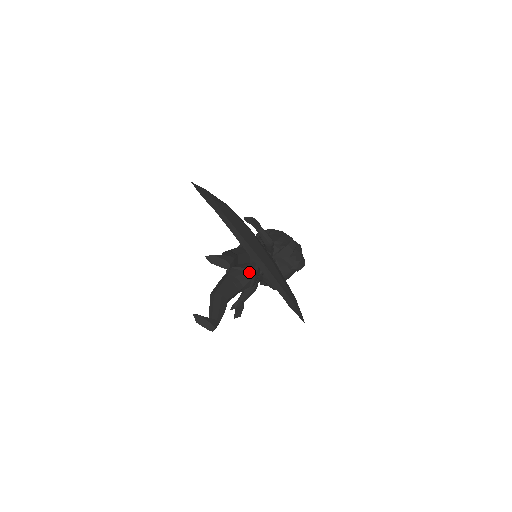
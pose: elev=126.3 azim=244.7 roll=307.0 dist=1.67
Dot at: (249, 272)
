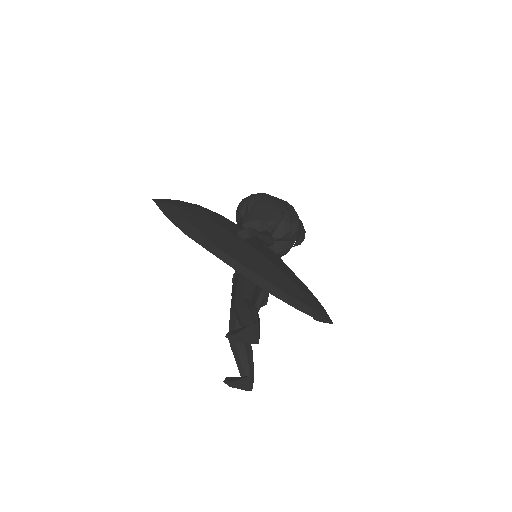
Dot at: occluded
